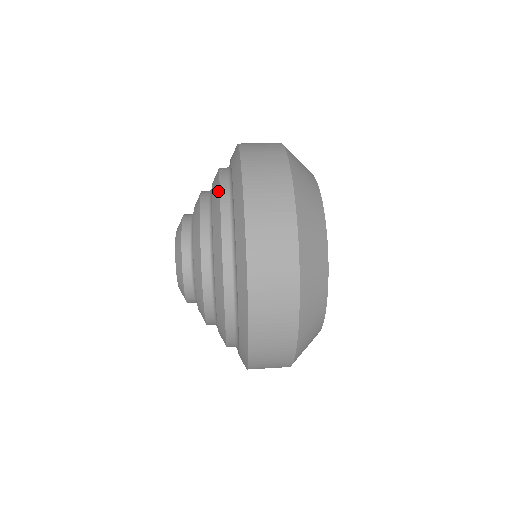
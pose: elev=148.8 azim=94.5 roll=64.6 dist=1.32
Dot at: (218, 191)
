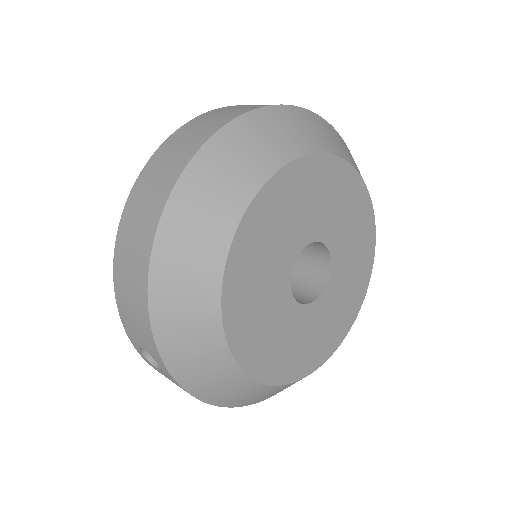
Dot at: occluded
